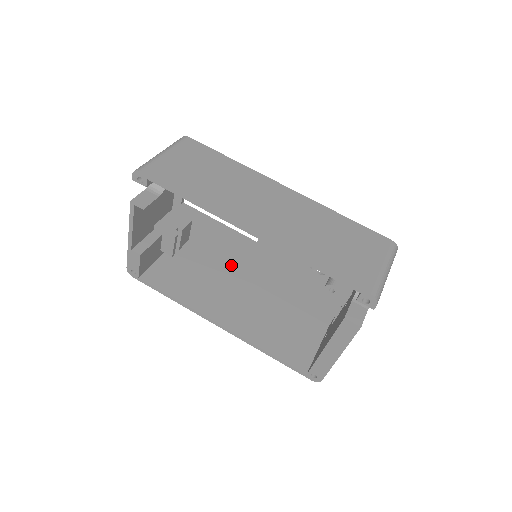
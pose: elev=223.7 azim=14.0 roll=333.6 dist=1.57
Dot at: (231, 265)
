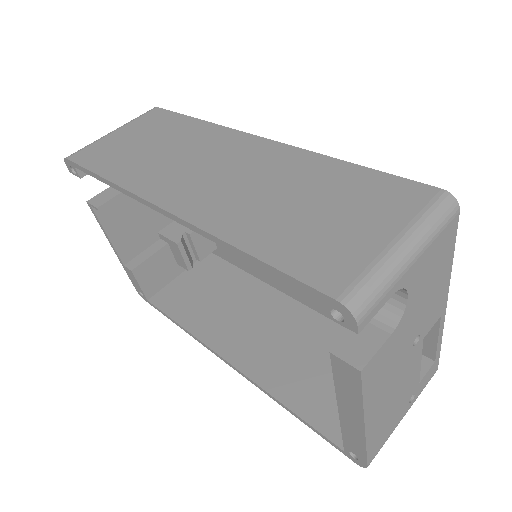
Dot at: (264, 276)
